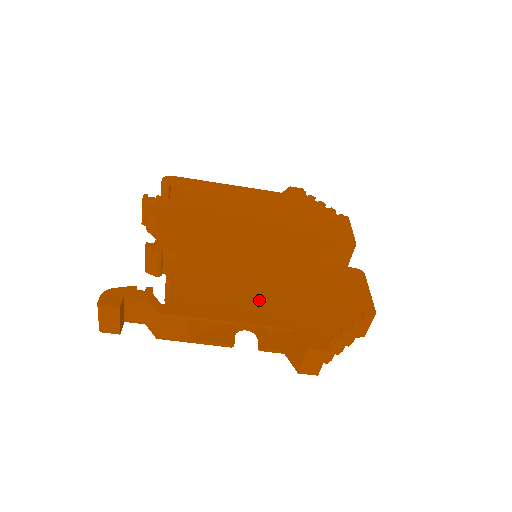
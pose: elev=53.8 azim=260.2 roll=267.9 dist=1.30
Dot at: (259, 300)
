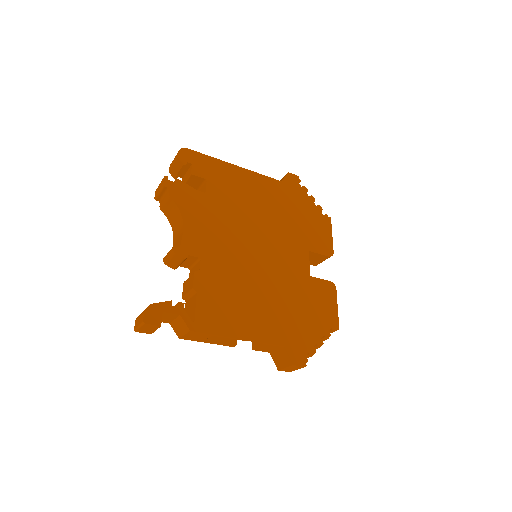
Dot at: (263, 317)
